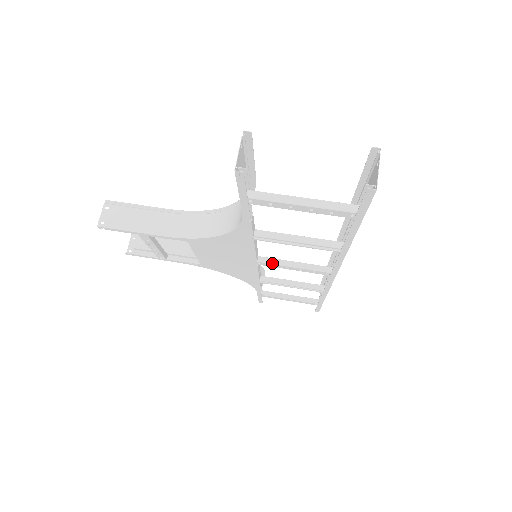
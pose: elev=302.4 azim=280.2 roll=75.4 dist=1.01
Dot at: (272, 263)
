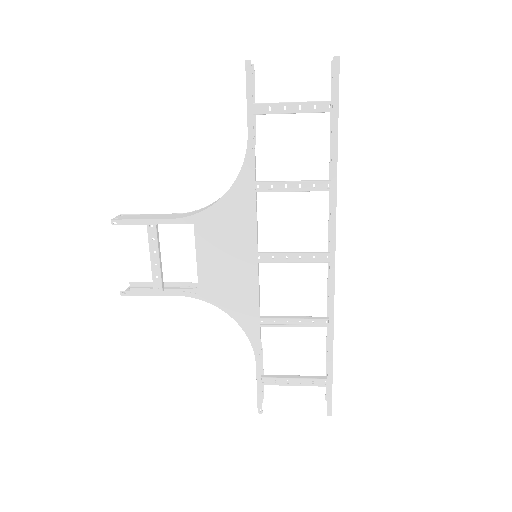
Dot at: (272, 253)
